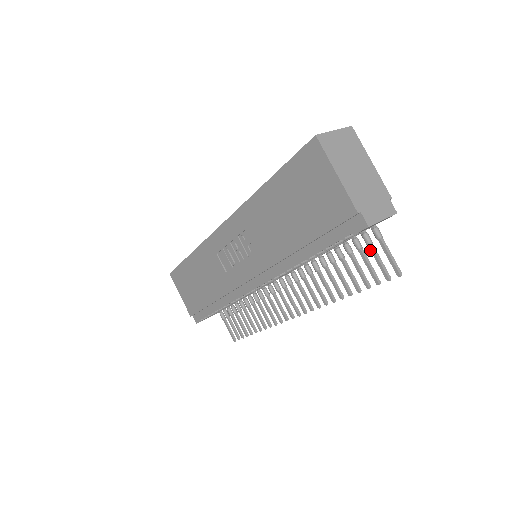
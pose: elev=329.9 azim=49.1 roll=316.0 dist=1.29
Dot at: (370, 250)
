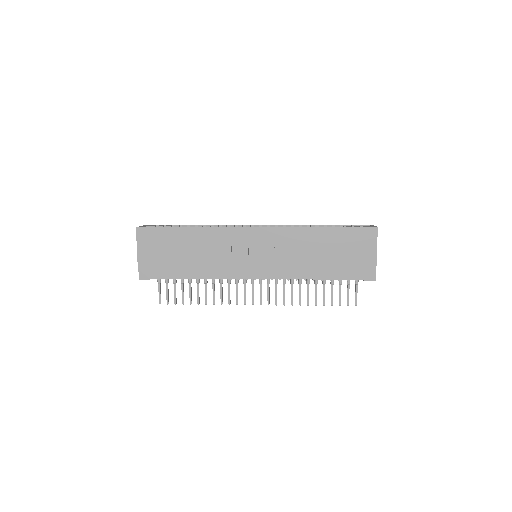
Dot at: (348, 287)
